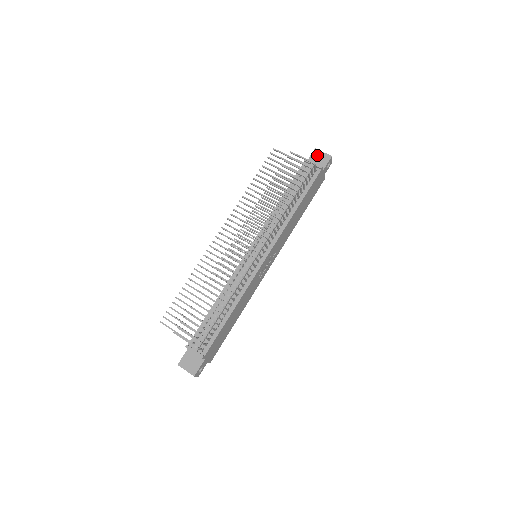
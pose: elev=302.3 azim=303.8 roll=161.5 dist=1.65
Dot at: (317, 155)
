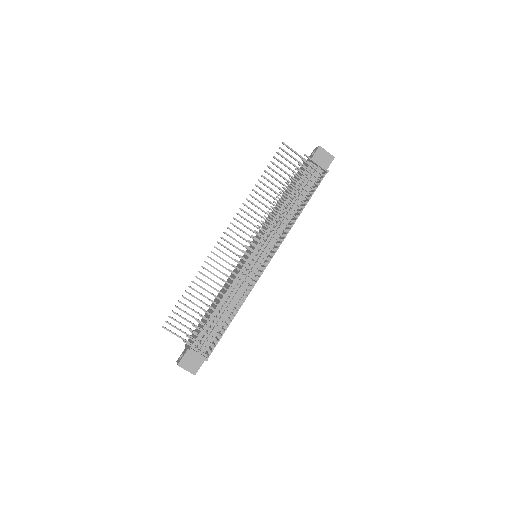
Dot at: (321, 154)
